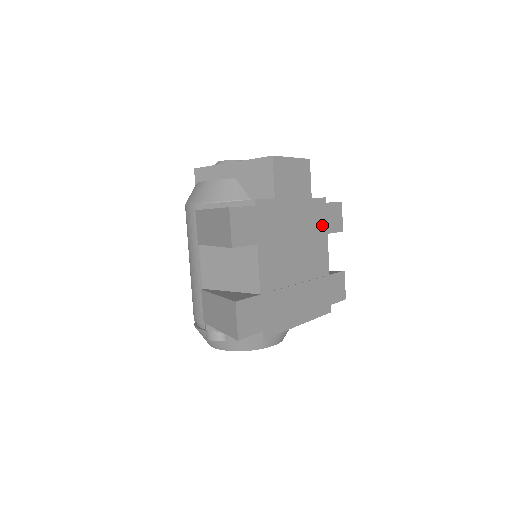
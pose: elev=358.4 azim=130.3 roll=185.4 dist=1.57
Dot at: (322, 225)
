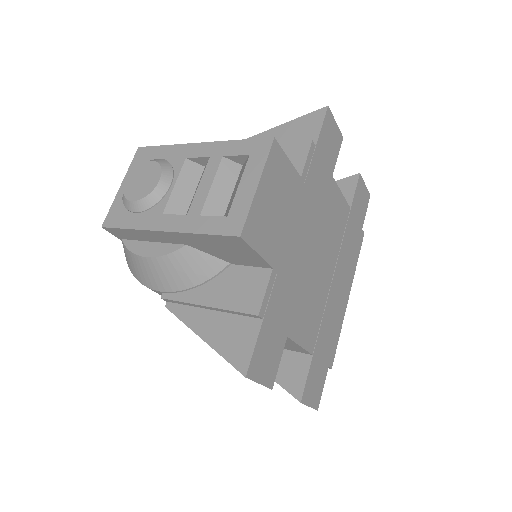
Dot at: (324, 180)
